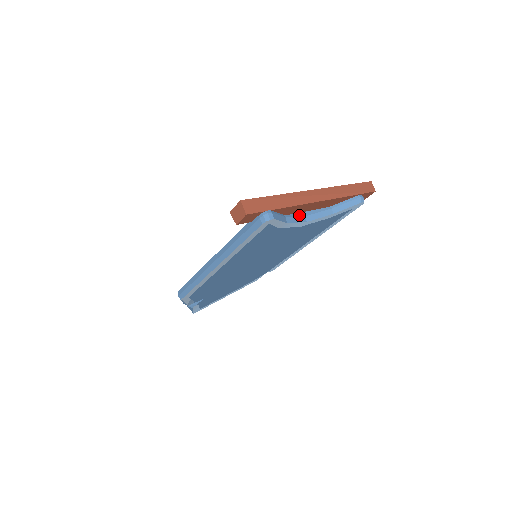
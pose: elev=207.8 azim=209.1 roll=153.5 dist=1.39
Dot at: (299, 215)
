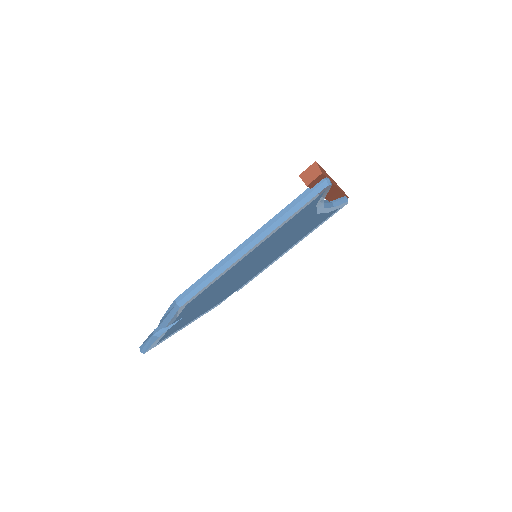
Dot at: occluded
